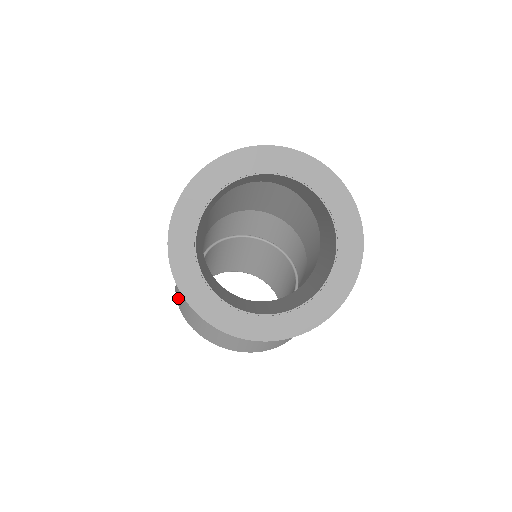
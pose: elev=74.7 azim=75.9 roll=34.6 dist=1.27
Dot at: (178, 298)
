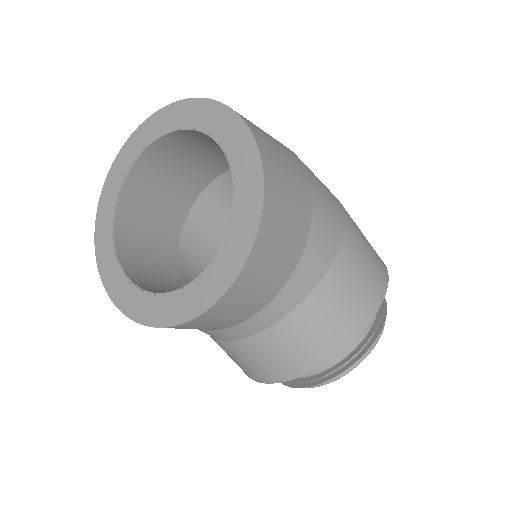
Dot at: occluded
